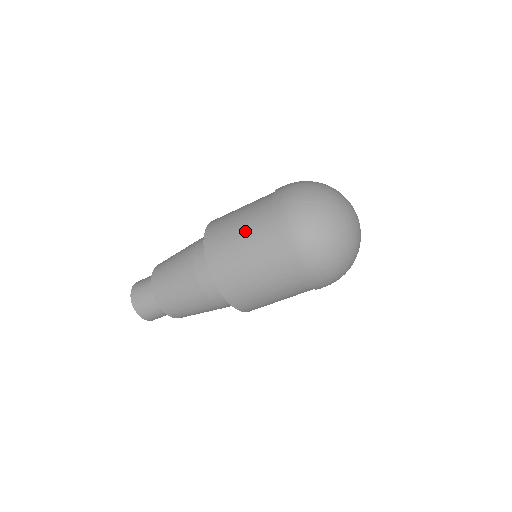
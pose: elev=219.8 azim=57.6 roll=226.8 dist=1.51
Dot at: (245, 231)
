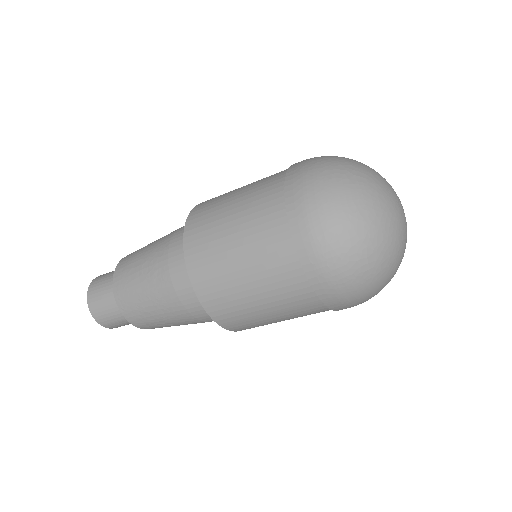
Dot at: (268, 299)
